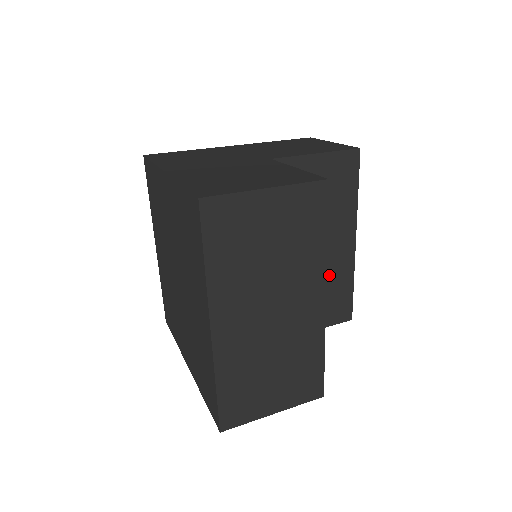
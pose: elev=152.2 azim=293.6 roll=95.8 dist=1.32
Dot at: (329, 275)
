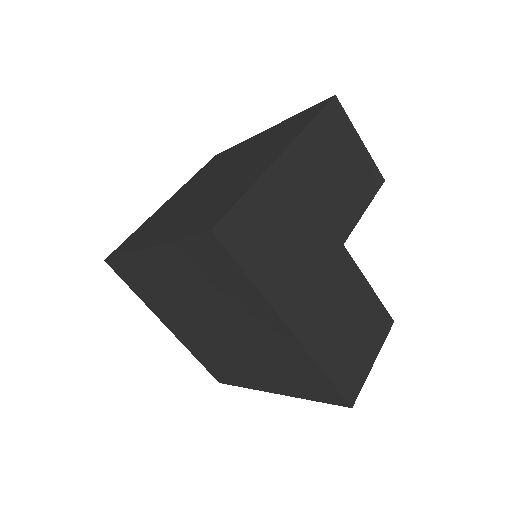
Dot at: occluded
